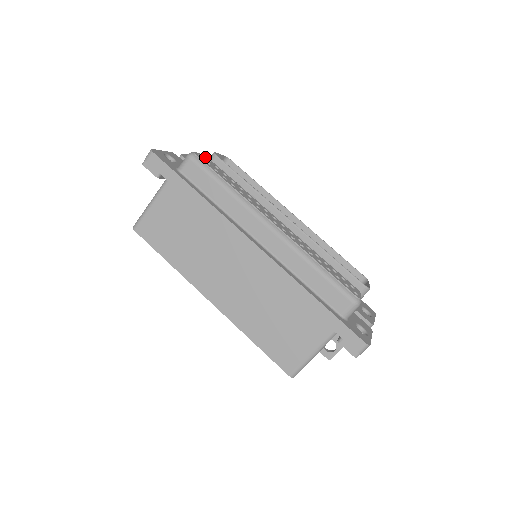
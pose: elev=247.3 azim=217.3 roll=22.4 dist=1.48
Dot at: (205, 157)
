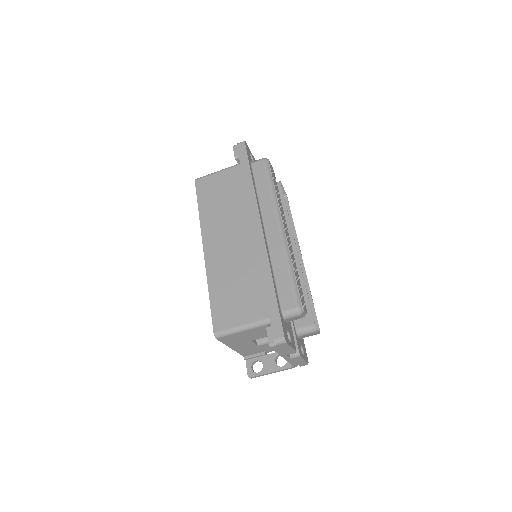
Dot at: (273, 170)
